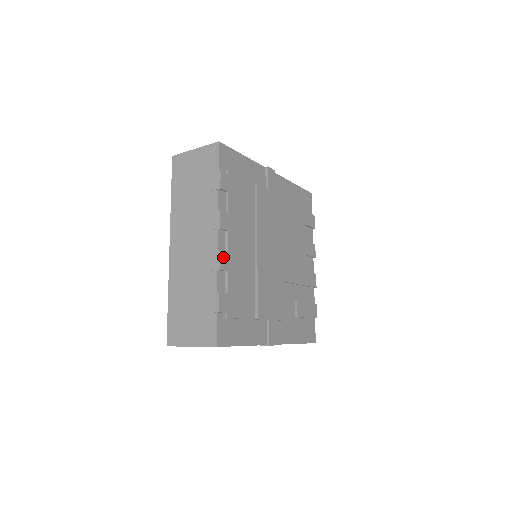
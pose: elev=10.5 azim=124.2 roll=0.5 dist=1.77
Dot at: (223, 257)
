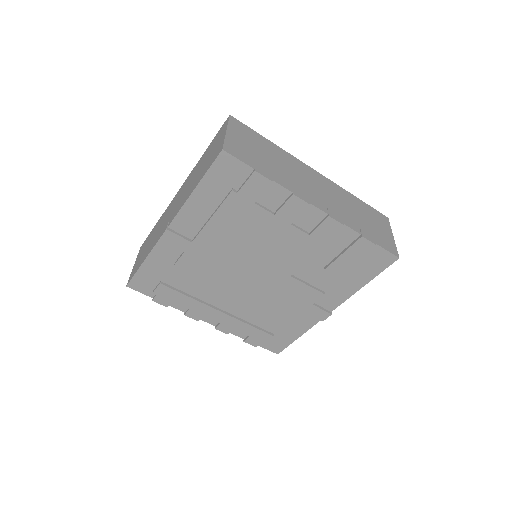
Dot at: (221, 328)
